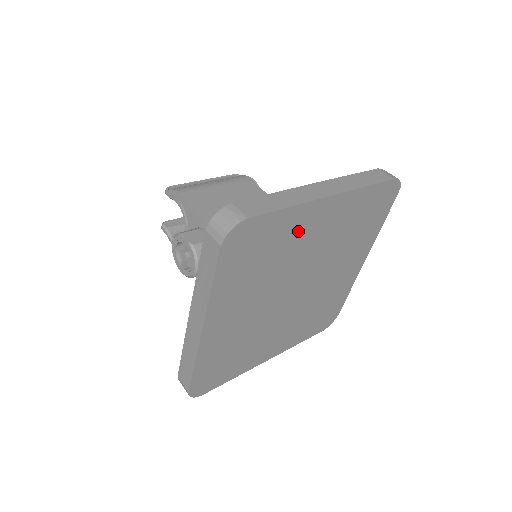
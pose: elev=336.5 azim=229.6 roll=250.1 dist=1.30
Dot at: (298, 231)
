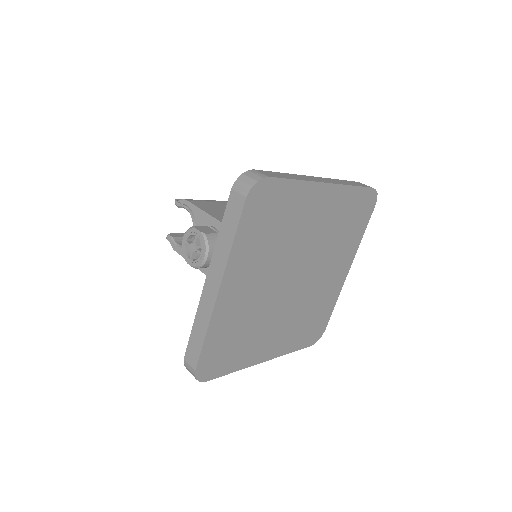
Dot at: (302, 210)
